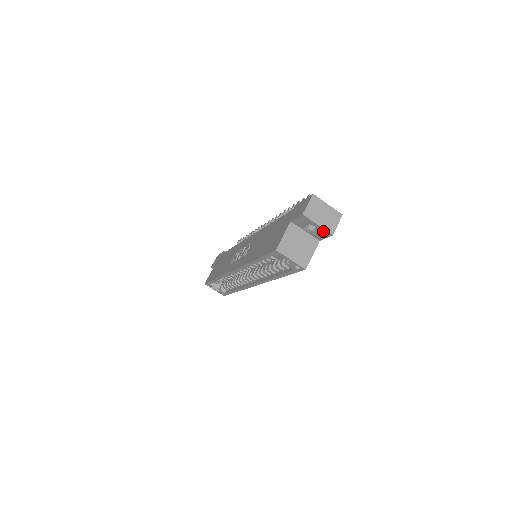
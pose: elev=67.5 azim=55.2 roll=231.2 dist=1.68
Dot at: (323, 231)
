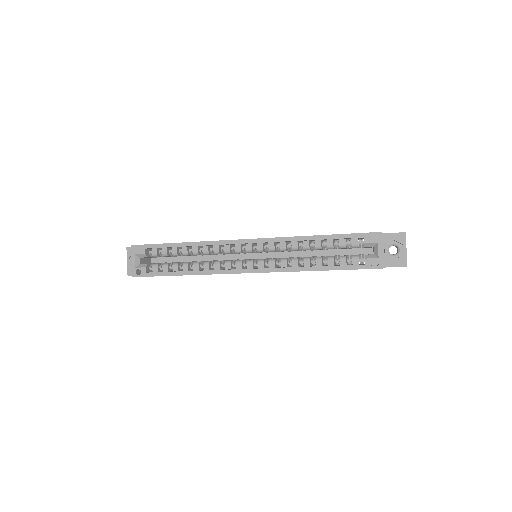
Dot at: (402, 258)
